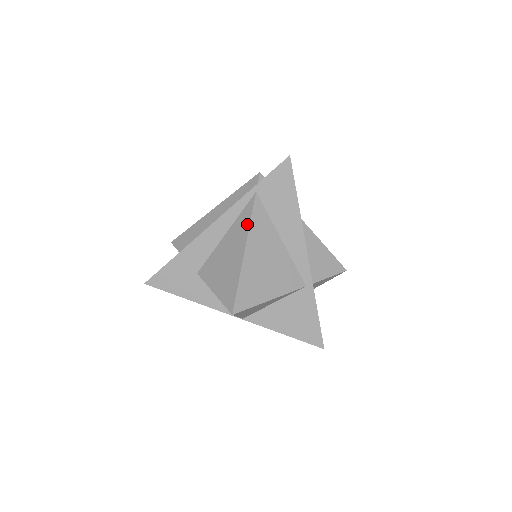
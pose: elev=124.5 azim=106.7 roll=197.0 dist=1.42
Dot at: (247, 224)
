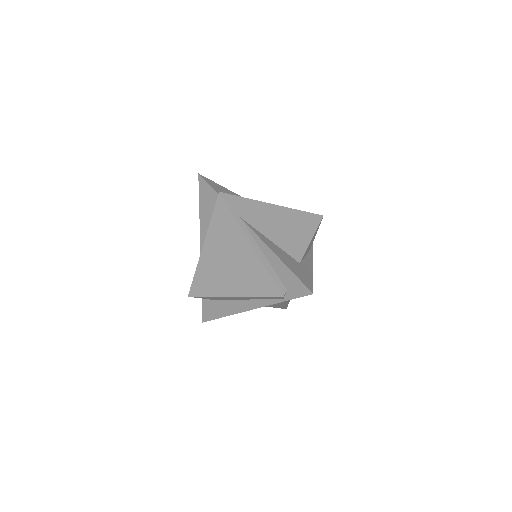
Dot at: occluded
